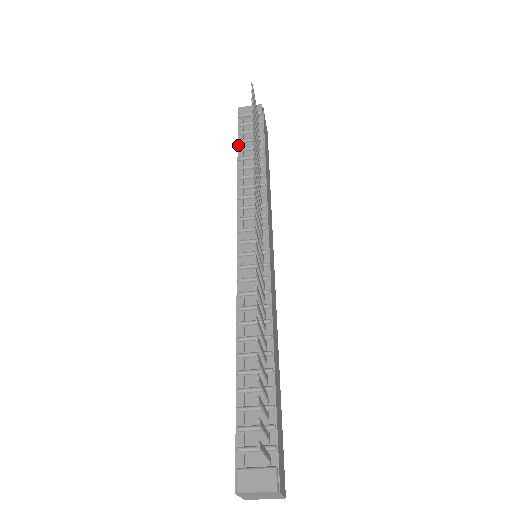
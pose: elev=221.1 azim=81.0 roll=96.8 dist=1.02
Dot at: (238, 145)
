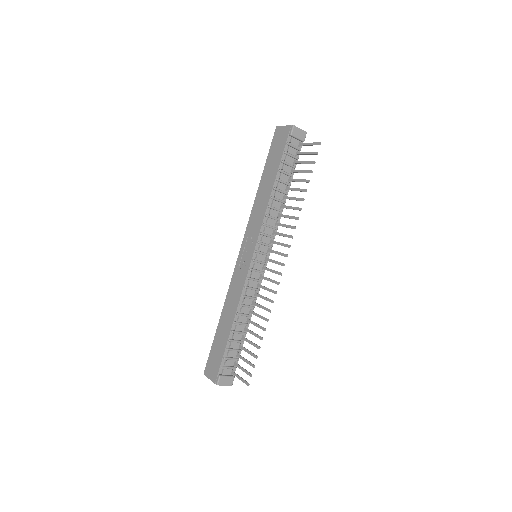
Dot at: (280, 164)
